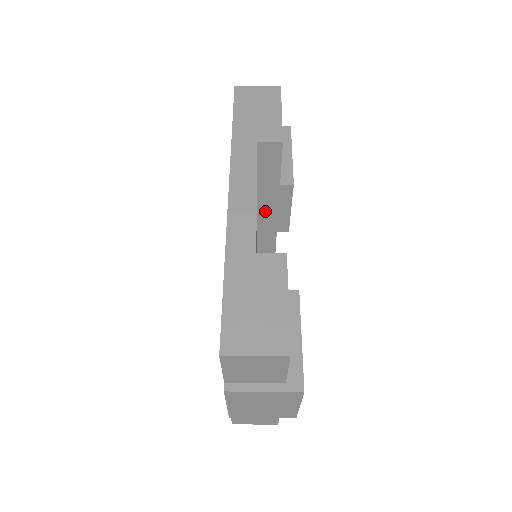
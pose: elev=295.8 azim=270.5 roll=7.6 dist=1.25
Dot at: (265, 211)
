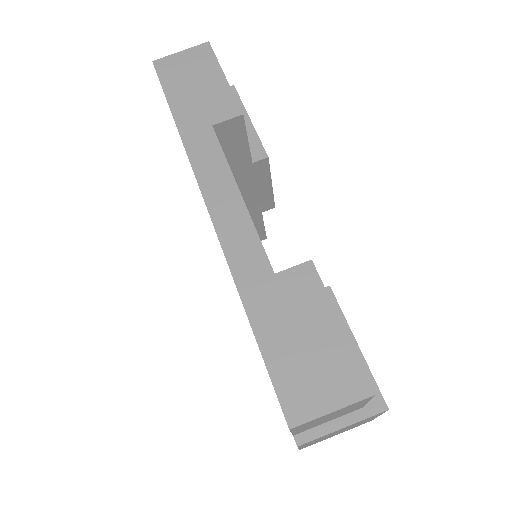
Dot at: (243, 197)
